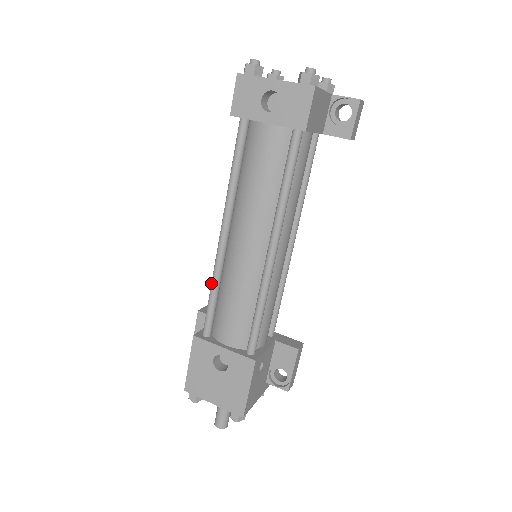
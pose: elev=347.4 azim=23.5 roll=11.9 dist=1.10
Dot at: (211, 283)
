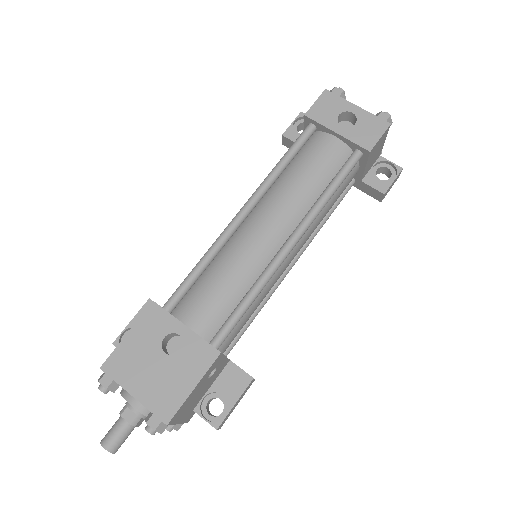
Dot at: (205, 253)
